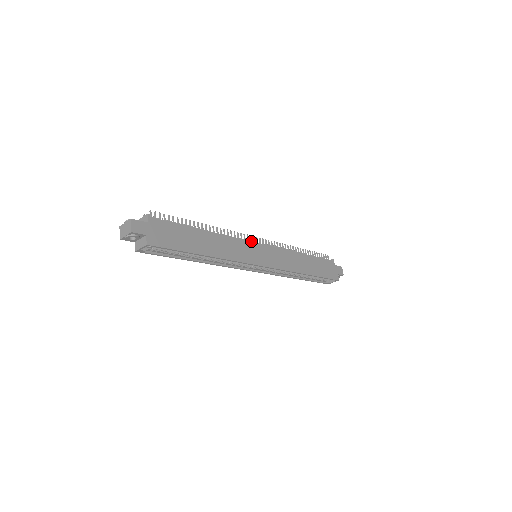
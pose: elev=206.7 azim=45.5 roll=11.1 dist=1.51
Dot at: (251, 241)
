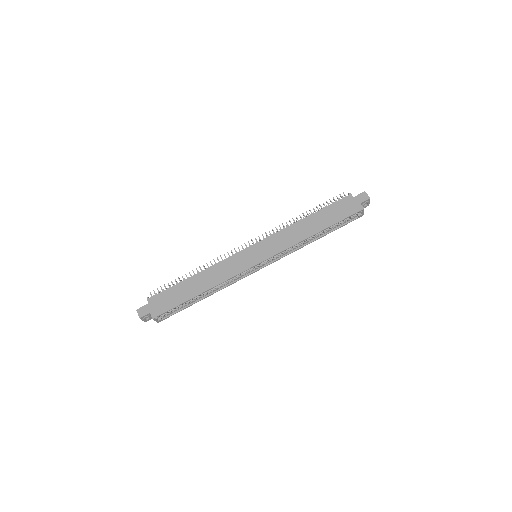
Dot at: (240, 251)
